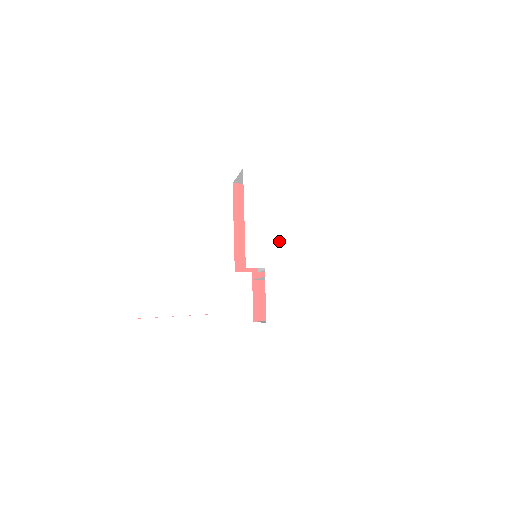
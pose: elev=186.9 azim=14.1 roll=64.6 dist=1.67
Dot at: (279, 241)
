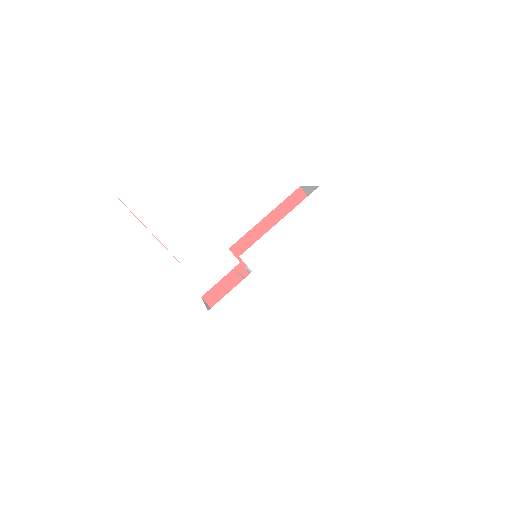
Dot at: (284, 265)
